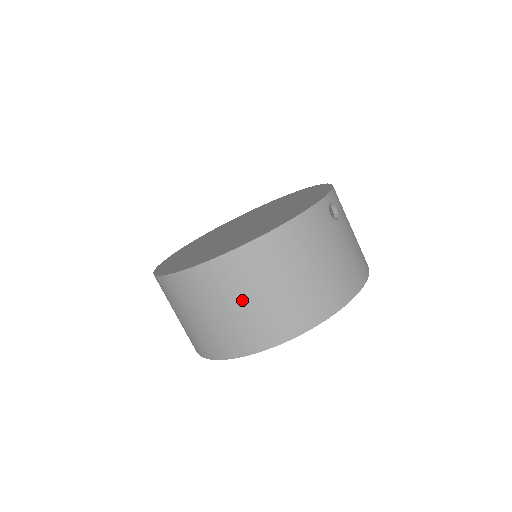
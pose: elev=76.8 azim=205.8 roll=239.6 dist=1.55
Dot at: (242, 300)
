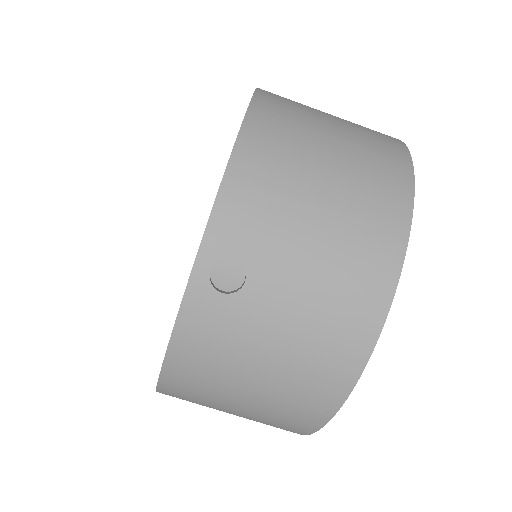
Dot at: occluded
